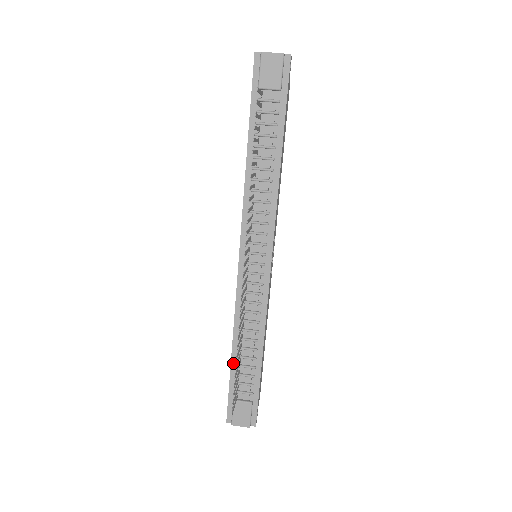
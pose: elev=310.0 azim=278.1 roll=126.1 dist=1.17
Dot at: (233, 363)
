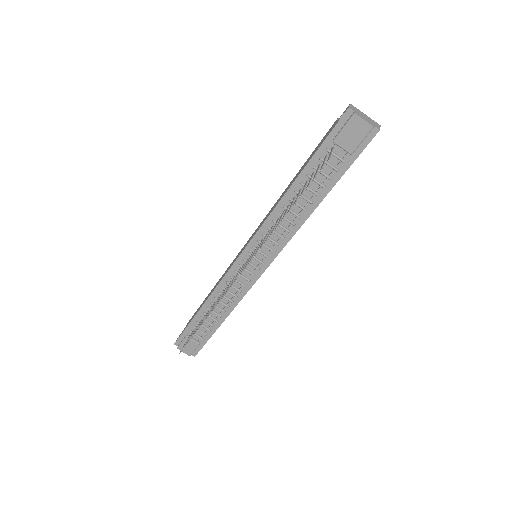
Dot at: (198, 314)
